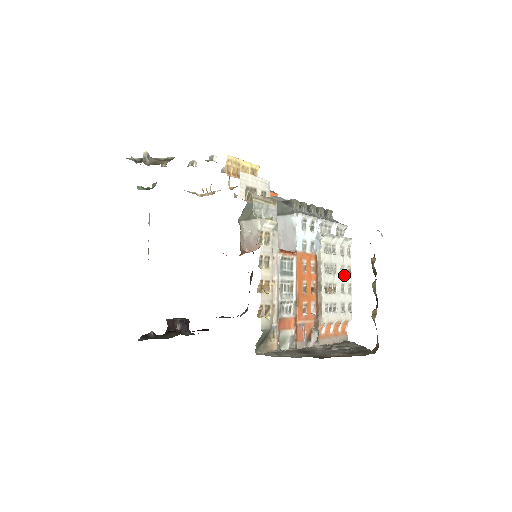
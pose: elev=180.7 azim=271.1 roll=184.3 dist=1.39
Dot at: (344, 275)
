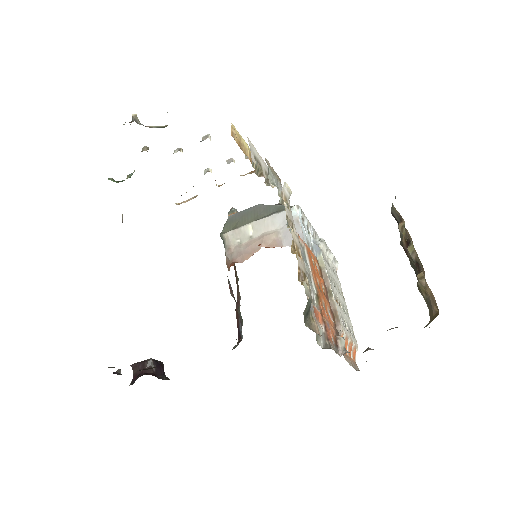
Dot at: (341, 296)
